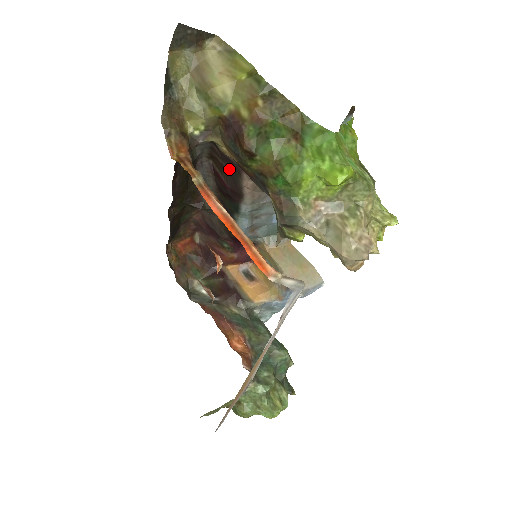
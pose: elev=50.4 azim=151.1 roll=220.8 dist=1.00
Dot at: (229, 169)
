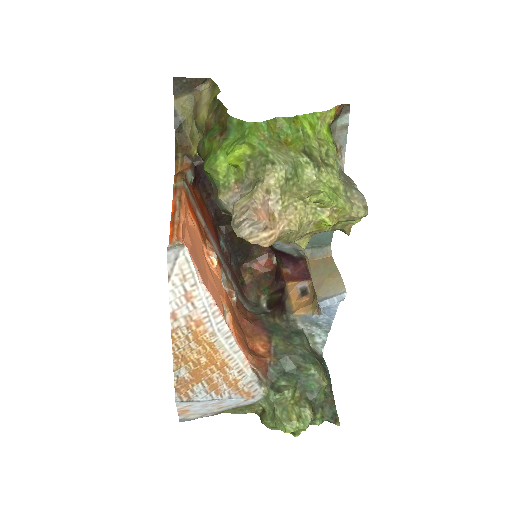
Dot at: occluded
